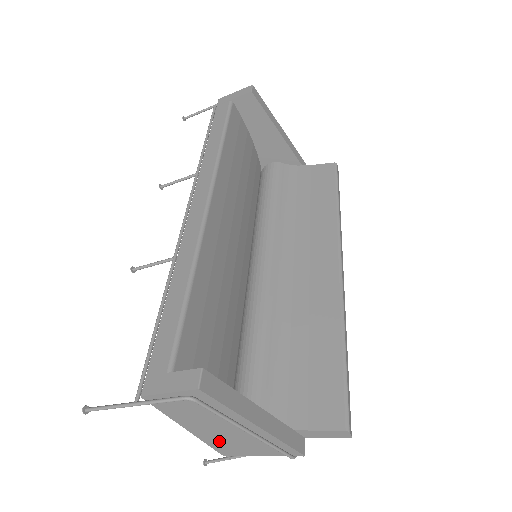
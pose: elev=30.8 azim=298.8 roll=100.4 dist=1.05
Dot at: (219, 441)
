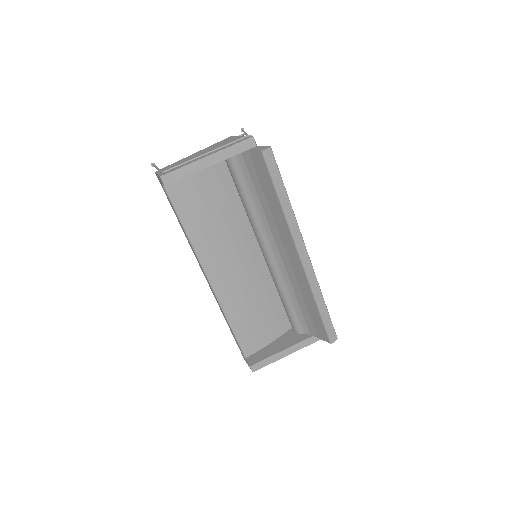
Dot at: occluded
